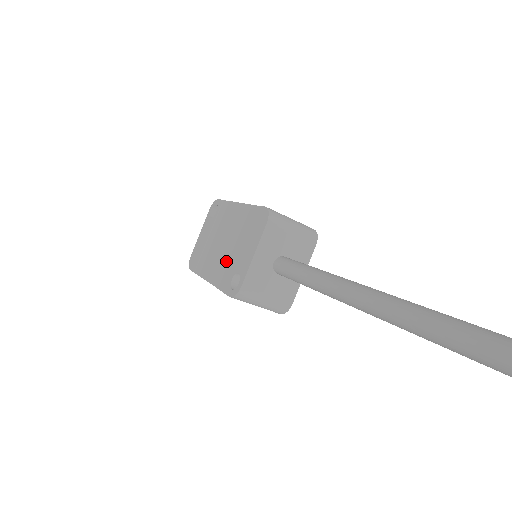
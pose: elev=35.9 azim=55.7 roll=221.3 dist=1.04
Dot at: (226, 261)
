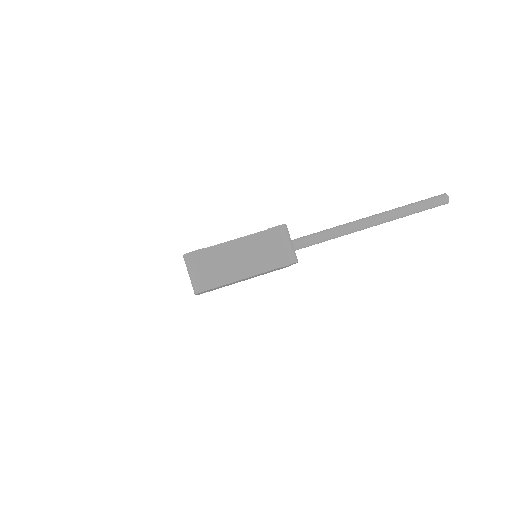
Dot at: occluded
